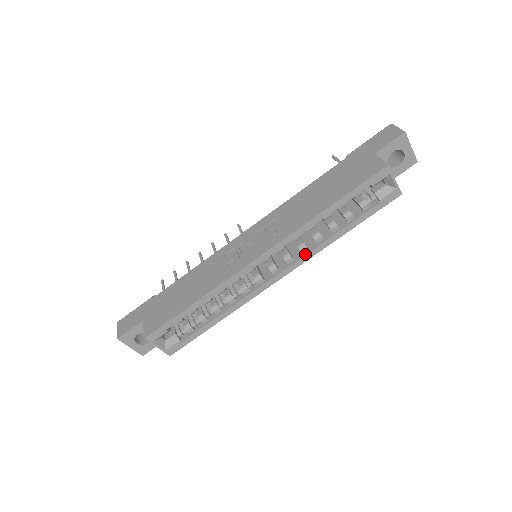
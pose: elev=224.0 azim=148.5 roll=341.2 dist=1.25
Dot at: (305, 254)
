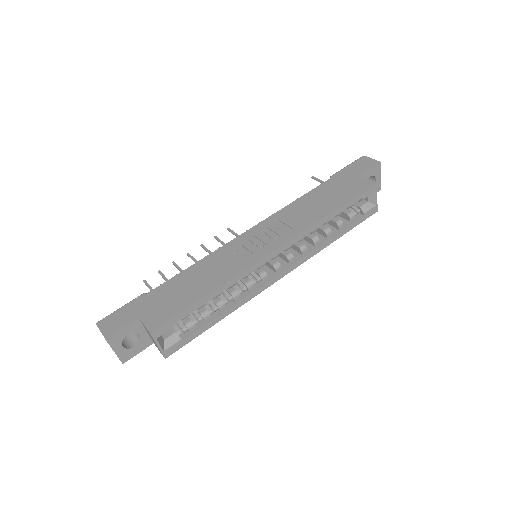
Dot at: (305, 255)
